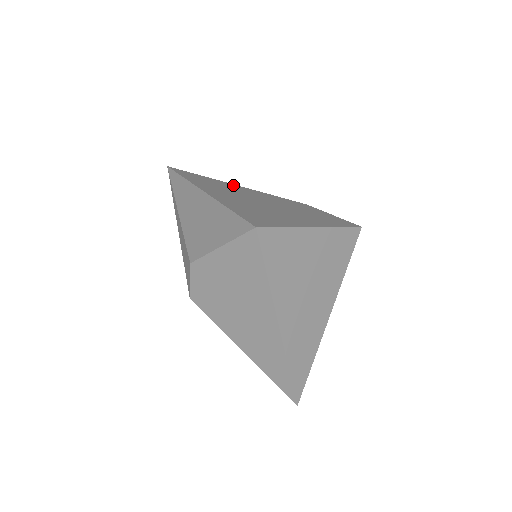
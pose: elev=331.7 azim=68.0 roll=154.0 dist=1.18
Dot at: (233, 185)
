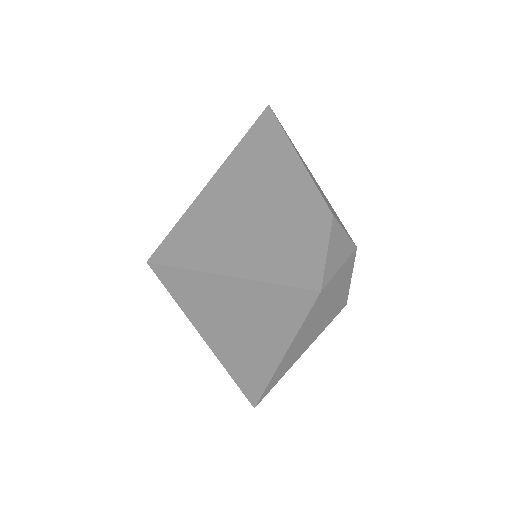
Dot at: (290, 155)
